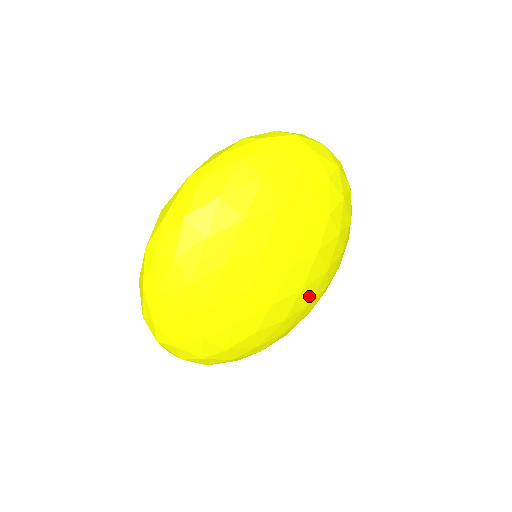
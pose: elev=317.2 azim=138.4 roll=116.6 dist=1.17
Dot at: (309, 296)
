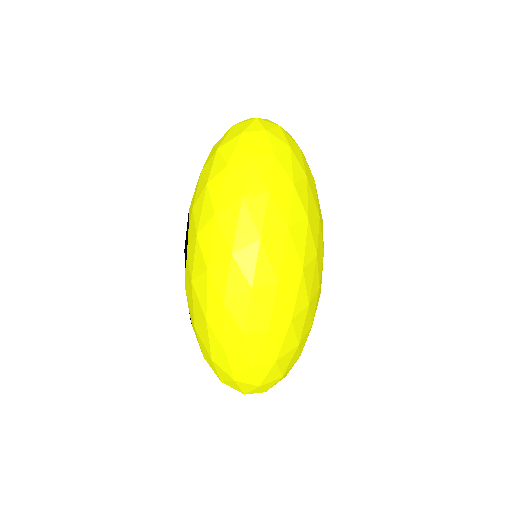
Dot at: occluded
